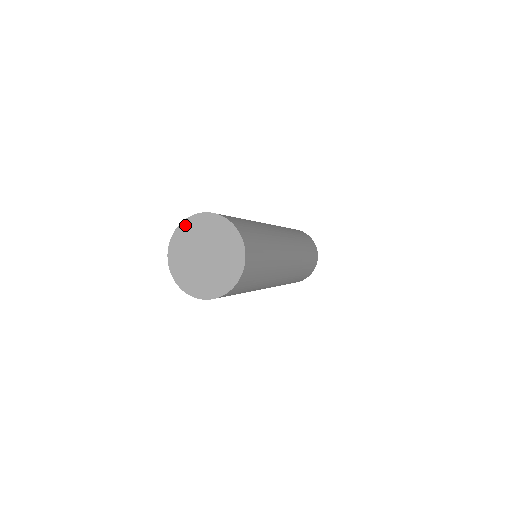
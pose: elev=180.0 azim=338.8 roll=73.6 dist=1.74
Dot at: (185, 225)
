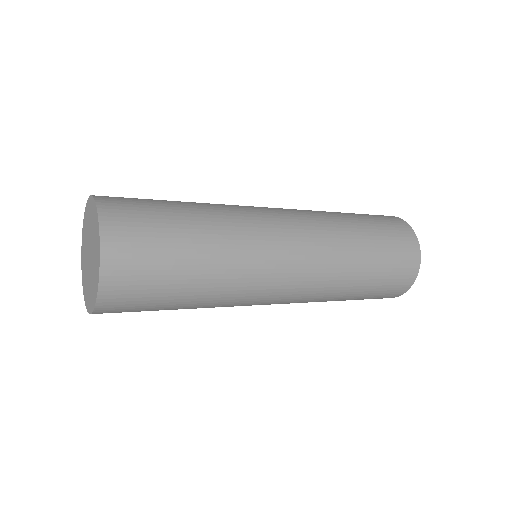
Dot at: (90, 202)
